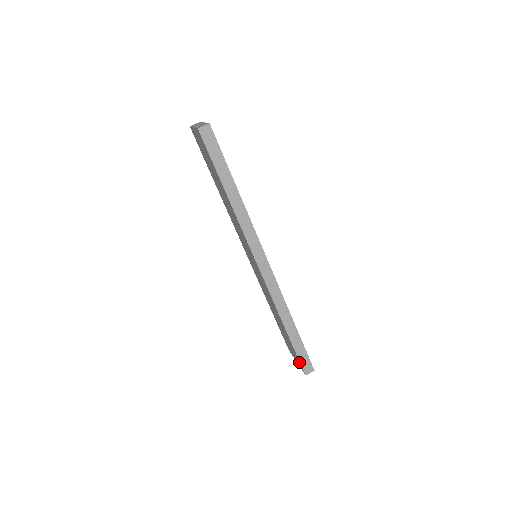
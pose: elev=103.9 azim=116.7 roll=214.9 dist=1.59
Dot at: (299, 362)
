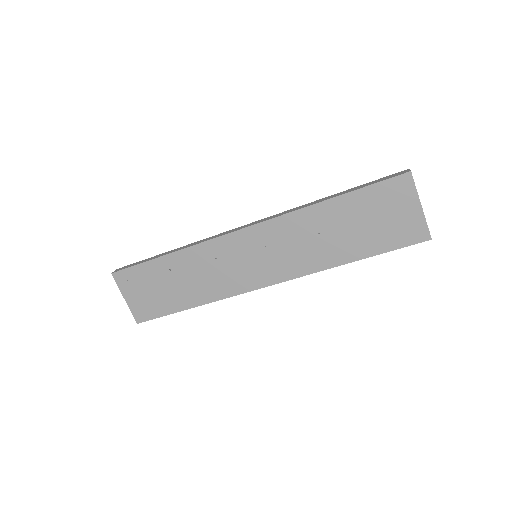
Dot at: (390, 184)
